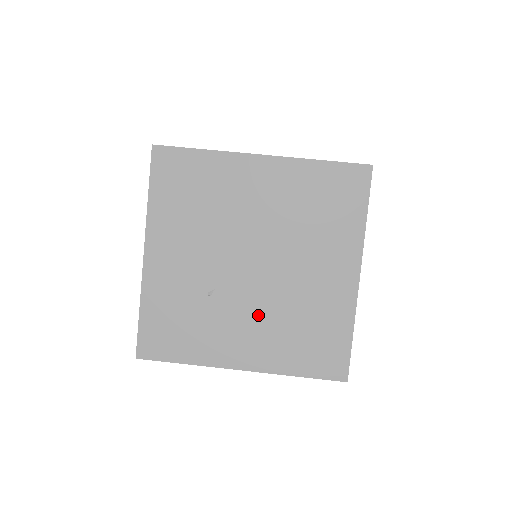
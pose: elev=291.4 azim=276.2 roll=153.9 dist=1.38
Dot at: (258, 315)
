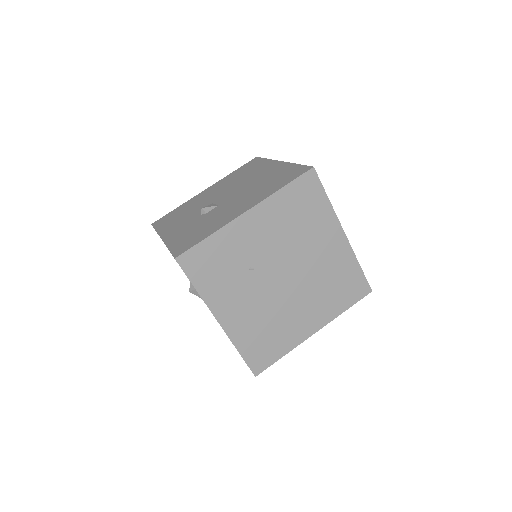
Dot at: (258, 304)
